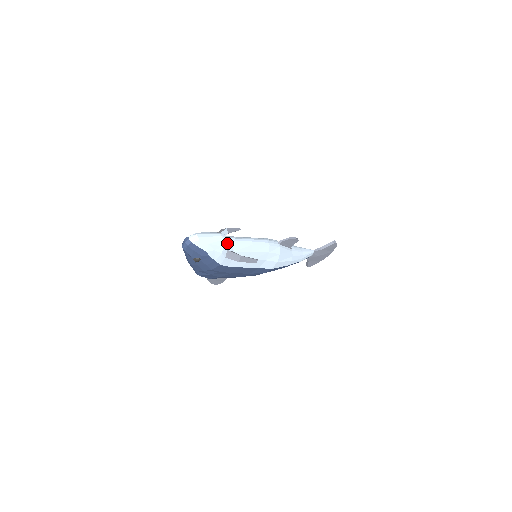
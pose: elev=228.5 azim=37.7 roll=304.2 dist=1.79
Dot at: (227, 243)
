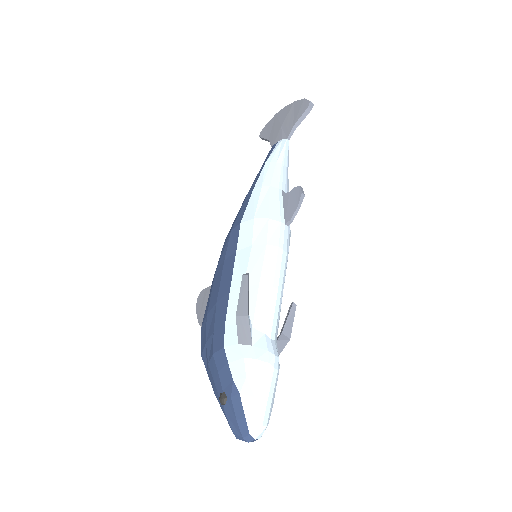
Dot at: occluded
